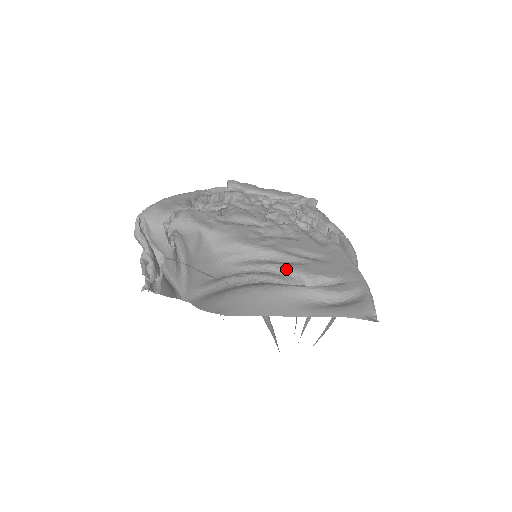
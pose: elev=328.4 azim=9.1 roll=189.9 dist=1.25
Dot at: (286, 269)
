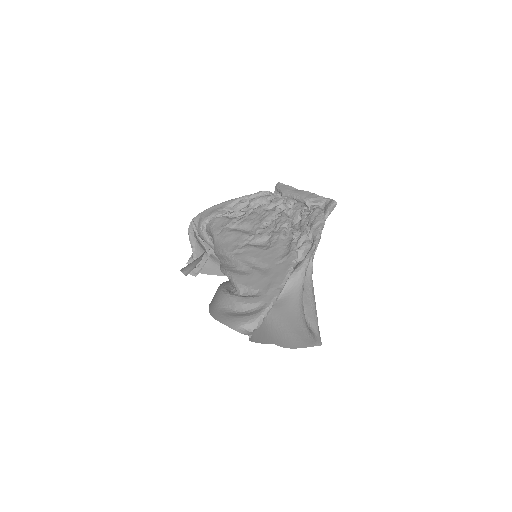
Dot at: (230, 277)
